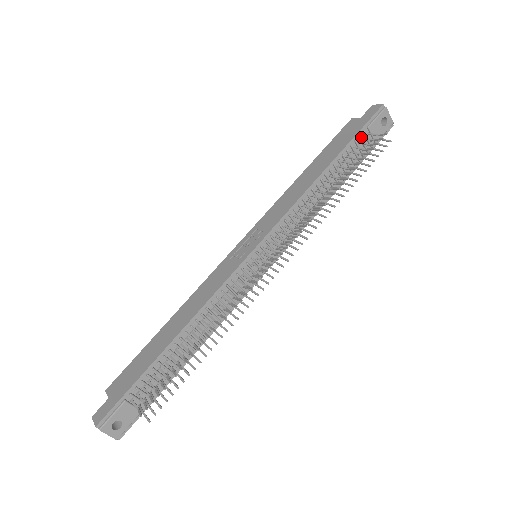
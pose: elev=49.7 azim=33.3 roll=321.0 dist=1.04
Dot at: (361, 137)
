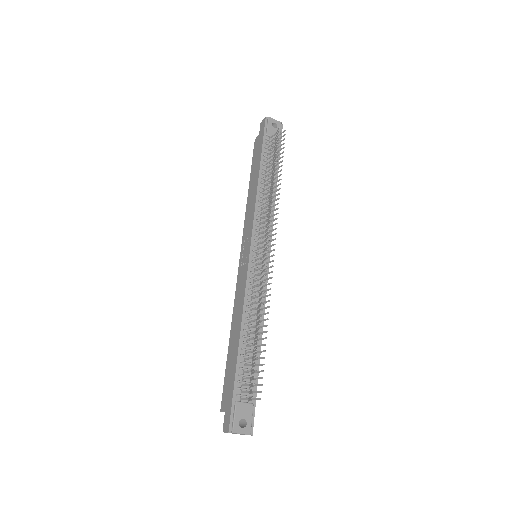
Dot at: (267, 143)
